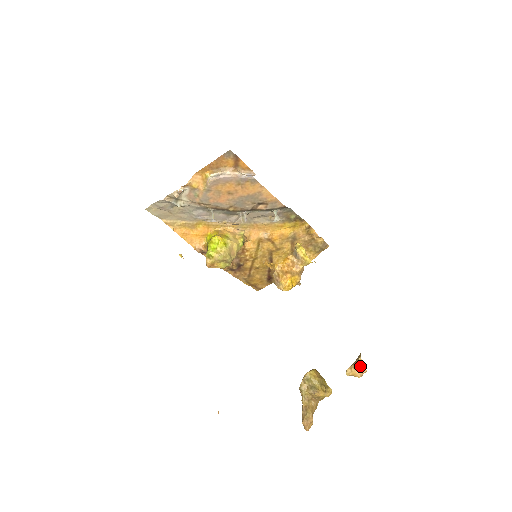
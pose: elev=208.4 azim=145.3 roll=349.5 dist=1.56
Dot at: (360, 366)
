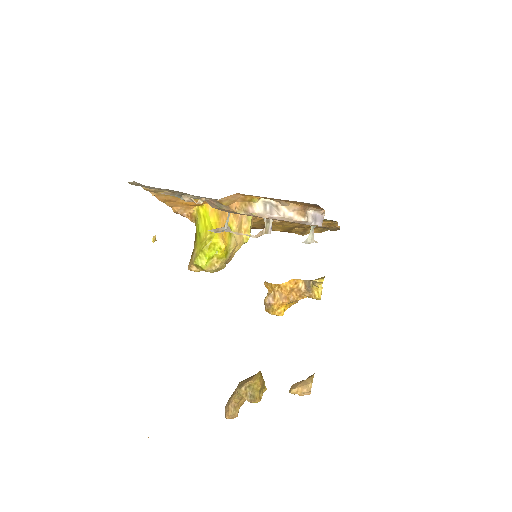
Dot at: (307, 392)
